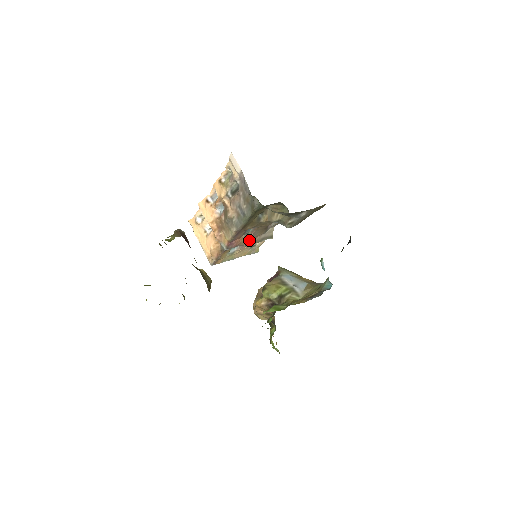
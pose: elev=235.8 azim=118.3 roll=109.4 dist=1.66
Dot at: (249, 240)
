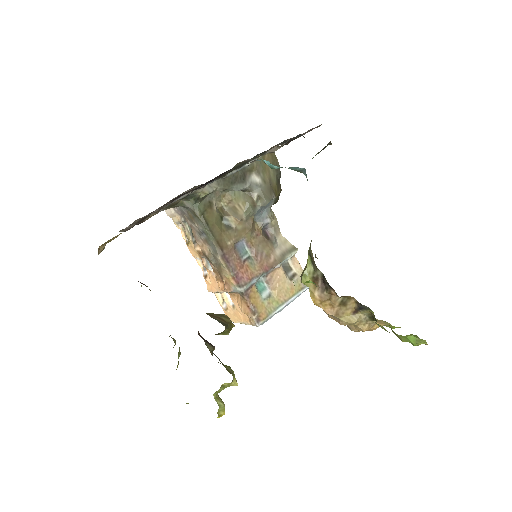
Dot at: (263, 265)
